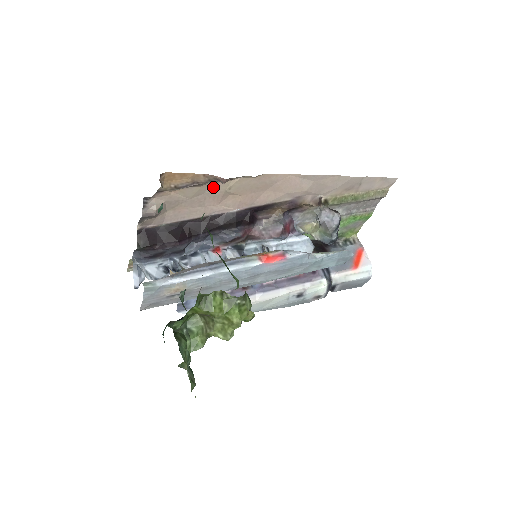
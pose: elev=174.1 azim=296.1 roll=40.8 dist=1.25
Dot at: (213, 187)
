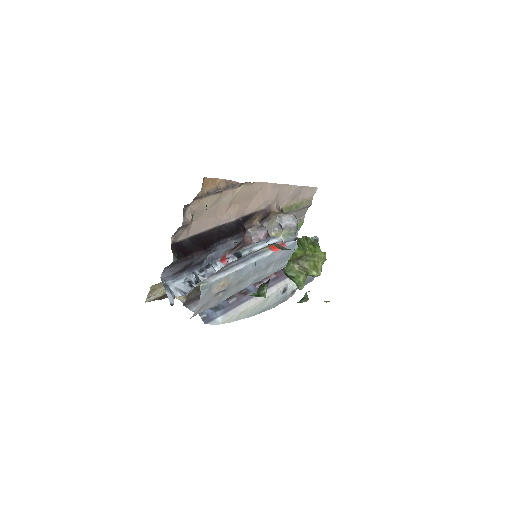
Dot at: (225, 195)
